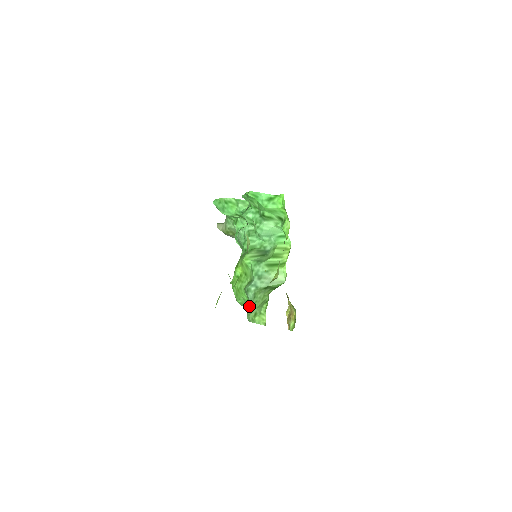
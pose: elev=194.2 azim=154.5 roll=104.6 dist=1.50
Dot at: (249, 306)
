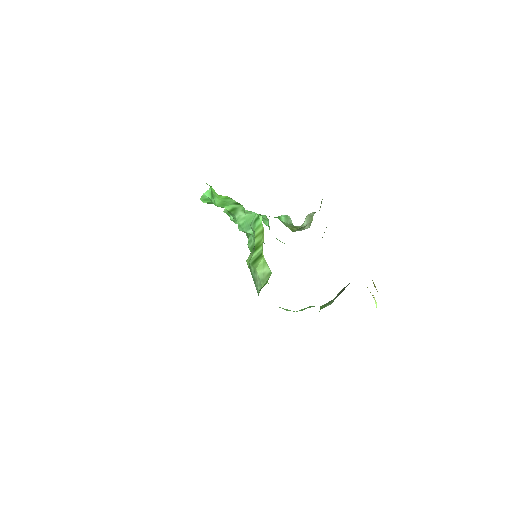
Dot at: occluded
